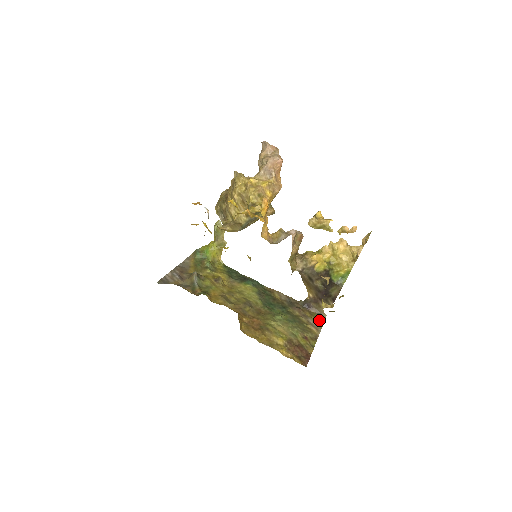
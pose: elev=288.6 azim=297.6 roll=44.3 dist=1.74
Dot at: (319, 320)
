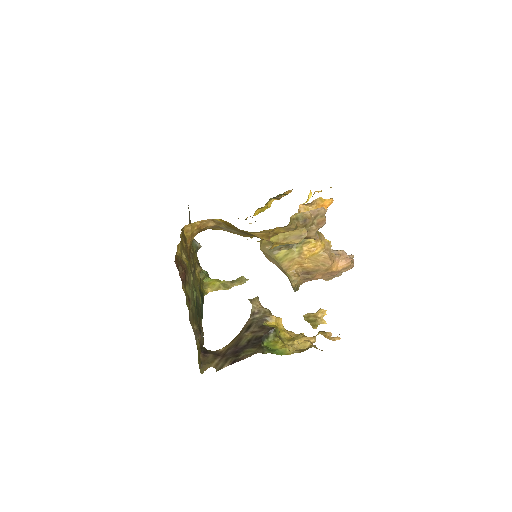
Dot at: occluded
